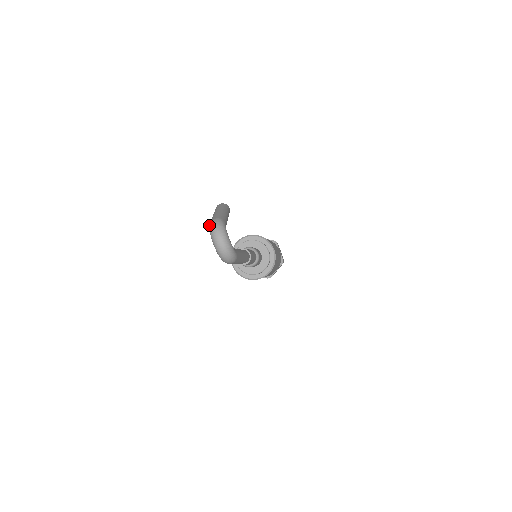
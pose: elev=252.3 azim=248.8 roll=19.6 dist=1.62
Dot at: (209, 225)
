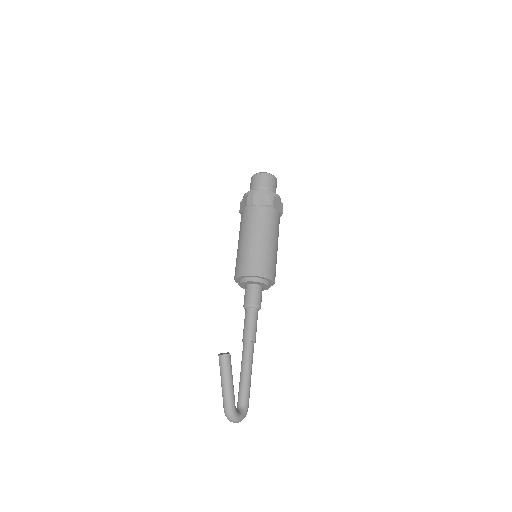
Dot at: (224, 412)
